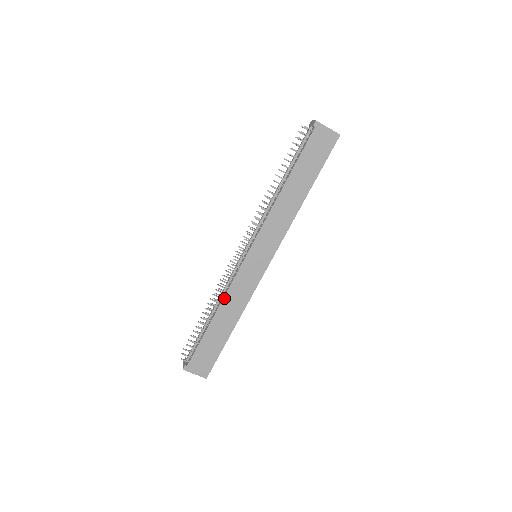
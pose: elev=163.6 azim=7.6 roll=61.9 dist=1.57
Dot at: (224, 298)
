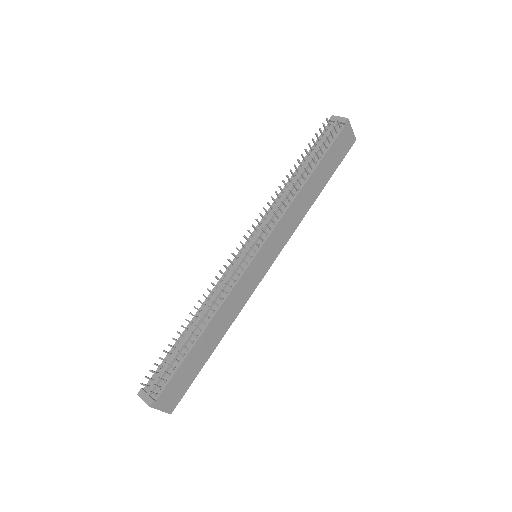
Dot at: (221, 307)
